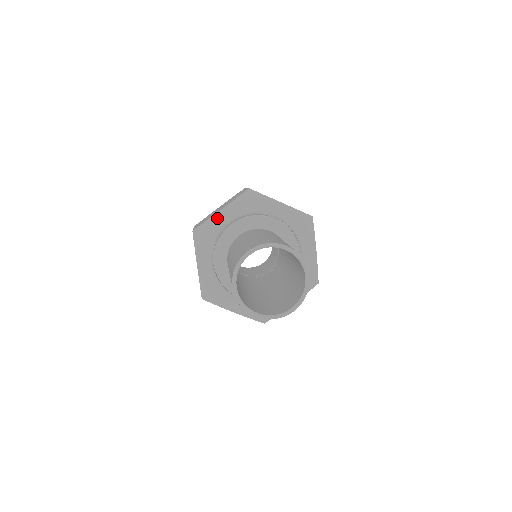
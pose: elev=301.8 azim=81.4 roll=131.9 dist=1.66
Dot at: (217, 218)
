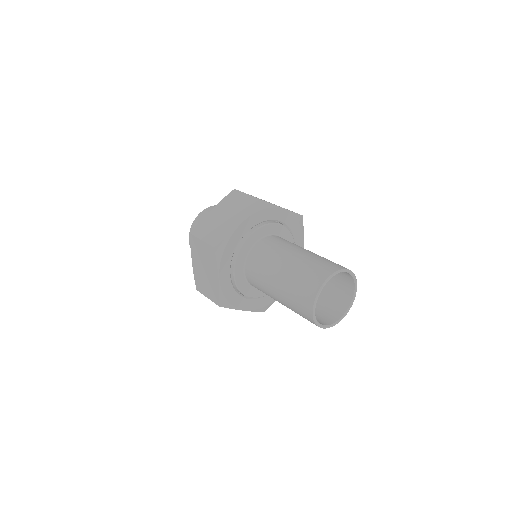
Dot at: (236, 232)
